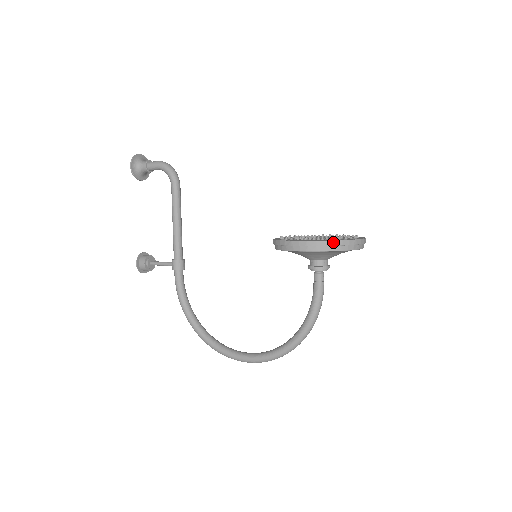
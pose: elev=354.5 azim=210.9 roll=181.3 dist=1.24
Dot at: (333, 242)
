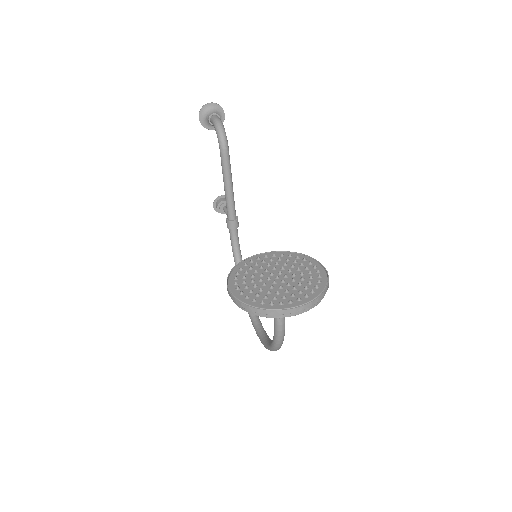
Dot at: (248, 307)
